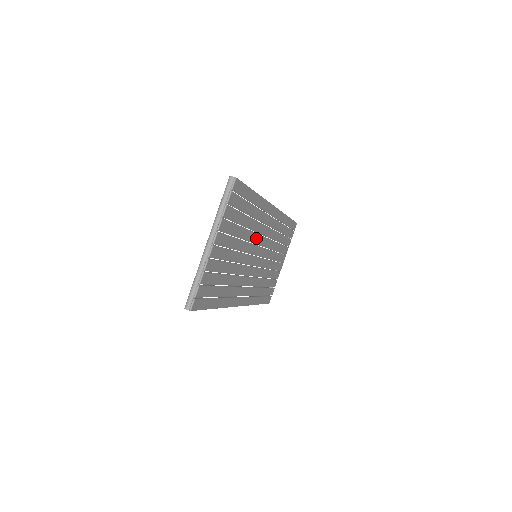
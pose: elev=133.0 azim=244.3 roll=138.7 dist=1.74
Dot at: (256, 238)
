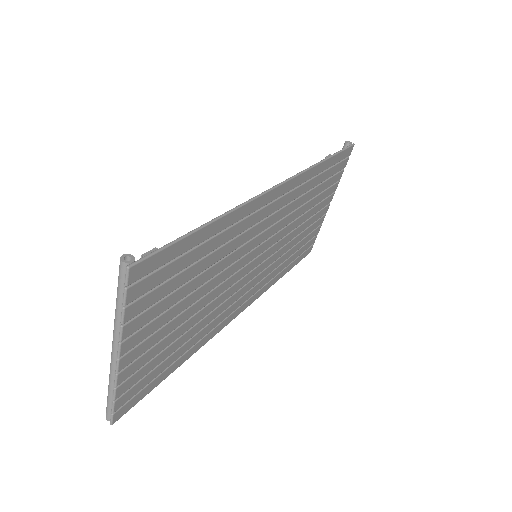
Dot at: (245, 248)
